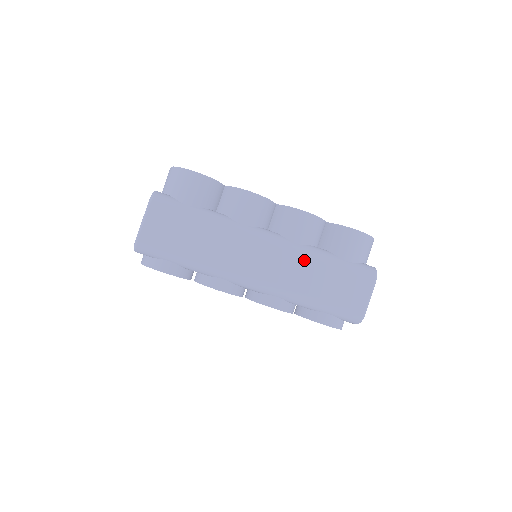
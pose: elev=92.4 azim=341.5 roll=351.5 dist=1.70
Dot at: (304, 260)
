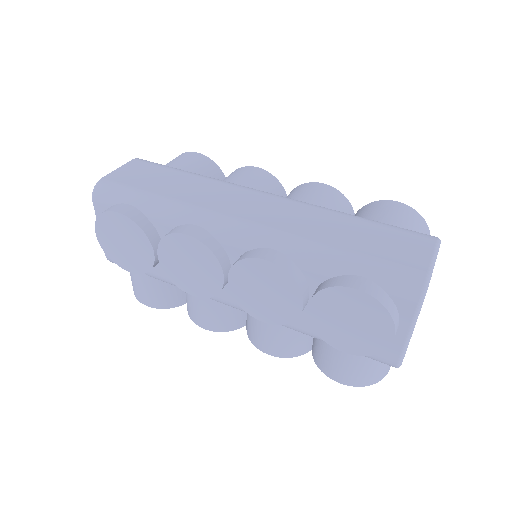
Dot at: (318, 212)
